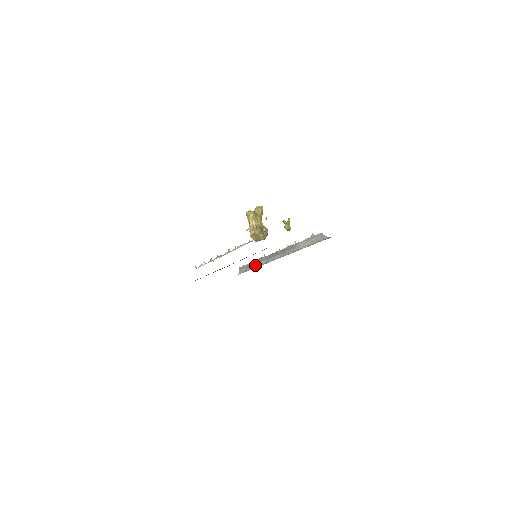
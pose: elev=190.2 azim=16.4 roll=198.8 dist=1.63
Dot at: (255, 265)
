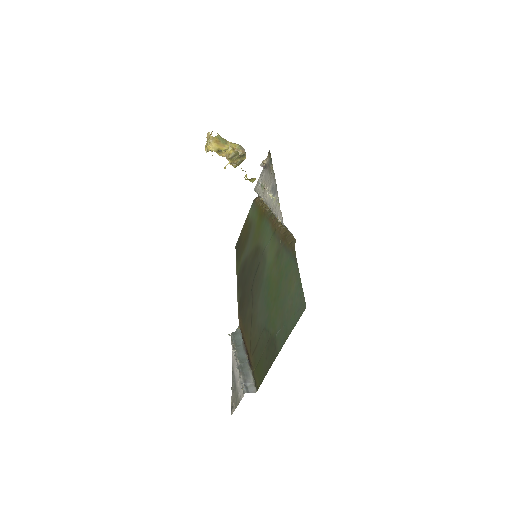
Dot at: occluded
